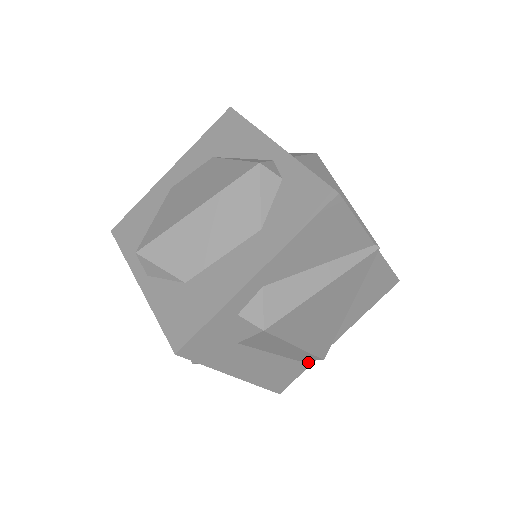
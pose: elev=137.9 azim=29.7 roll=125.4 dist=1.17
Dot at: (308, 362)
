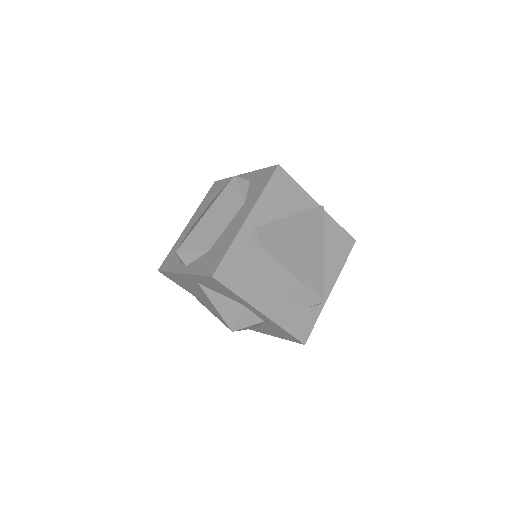
Dot at: (316, 312)
